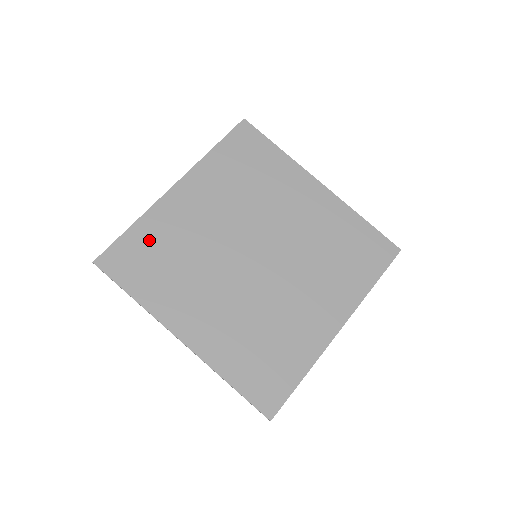
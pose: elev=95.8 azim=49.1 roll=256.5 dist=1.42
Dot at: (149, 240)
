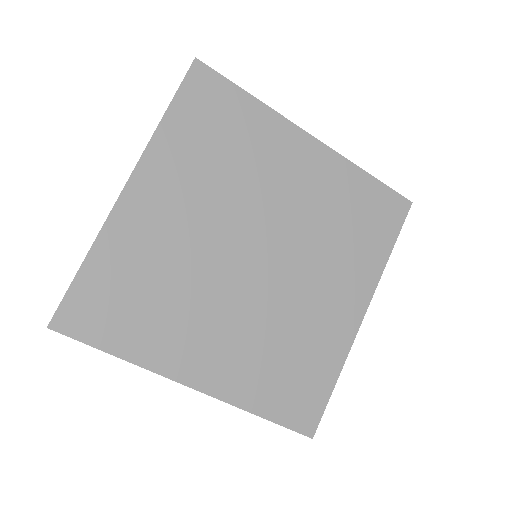
Dot at: (115, 274)
